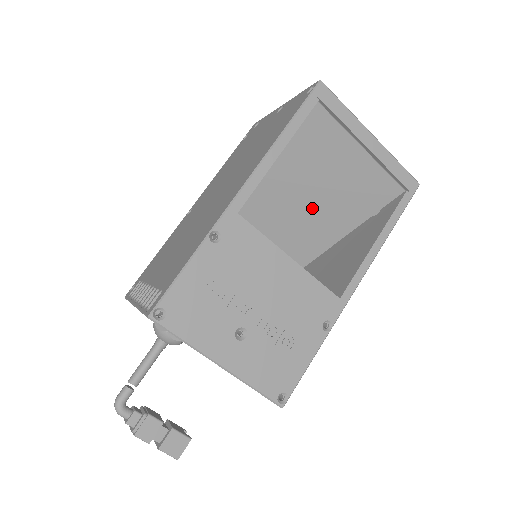
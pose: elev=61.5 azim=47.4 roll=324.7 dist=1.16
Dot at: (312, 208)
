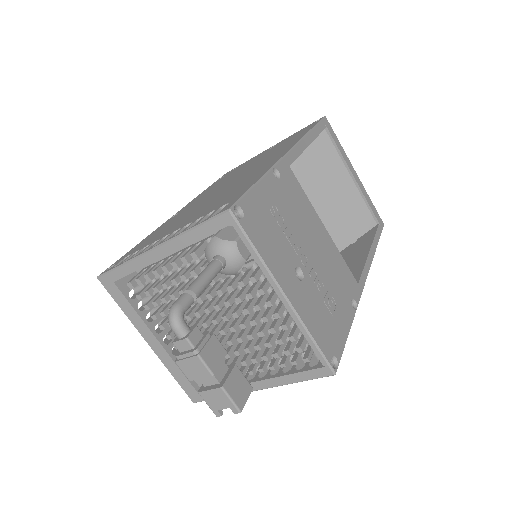
Dot at: occluded
